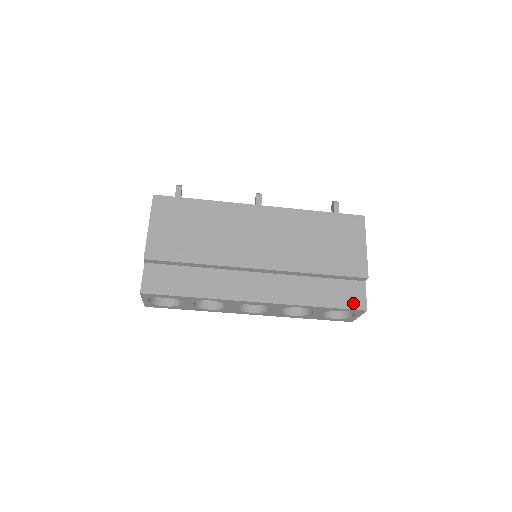
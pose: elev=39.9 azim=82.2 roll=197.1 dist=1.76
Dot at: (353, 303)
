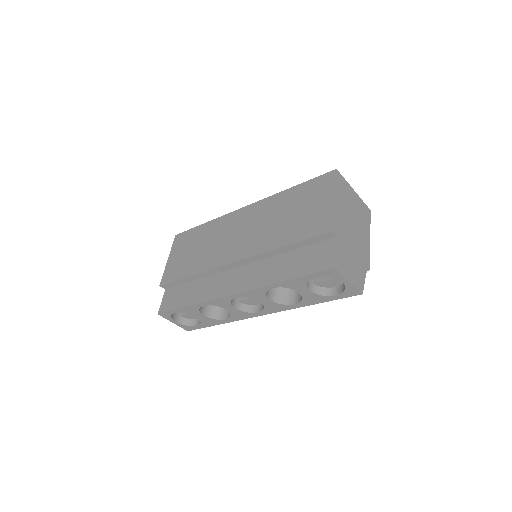
Dot at: (320, 265)
